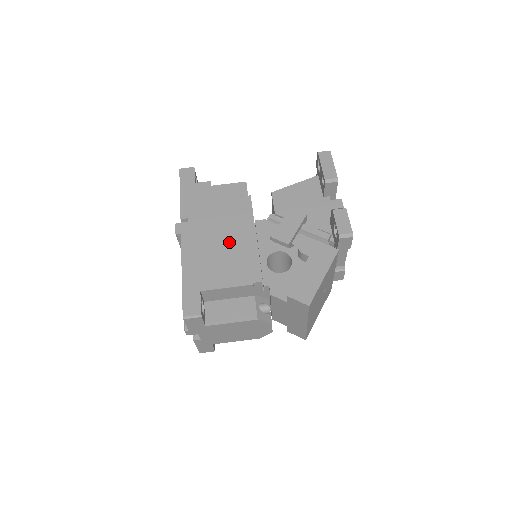
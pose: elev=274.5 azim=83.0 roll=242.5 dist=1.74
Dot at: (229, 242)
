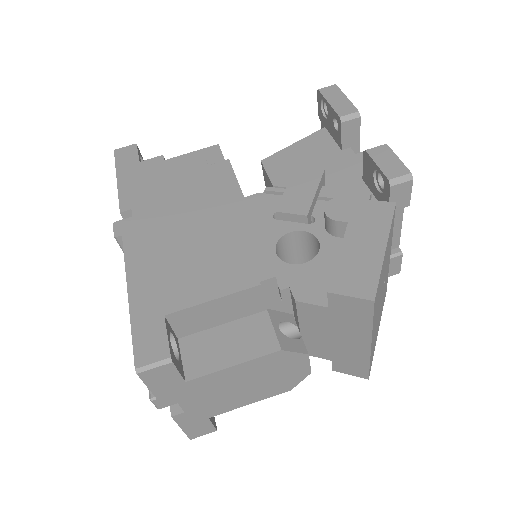
Dot at: (205, 228)
